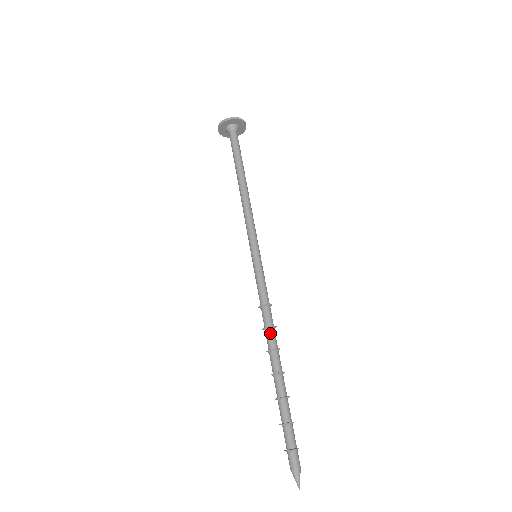
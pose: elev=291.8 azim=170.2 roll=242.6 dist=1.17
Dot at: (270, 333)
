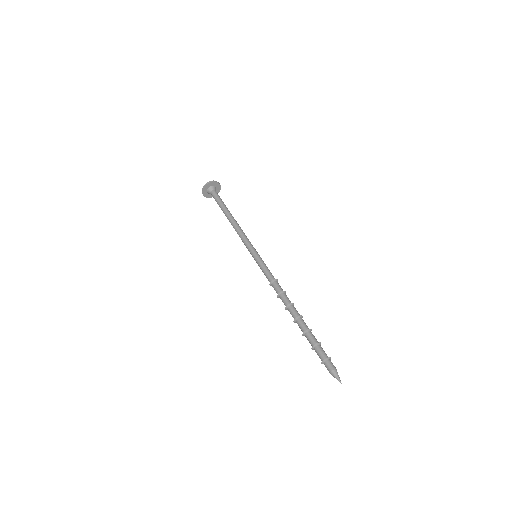
Dot at: (286, 295)
